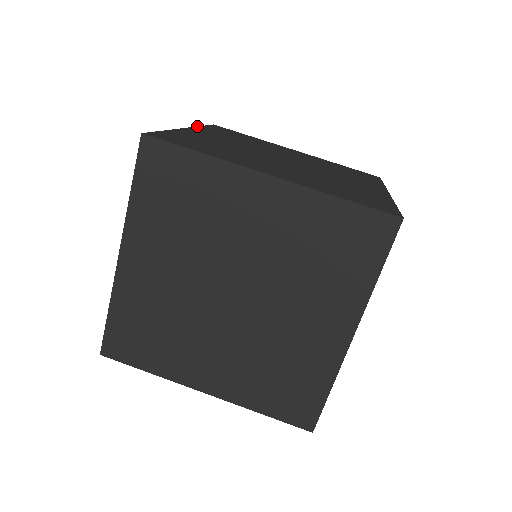
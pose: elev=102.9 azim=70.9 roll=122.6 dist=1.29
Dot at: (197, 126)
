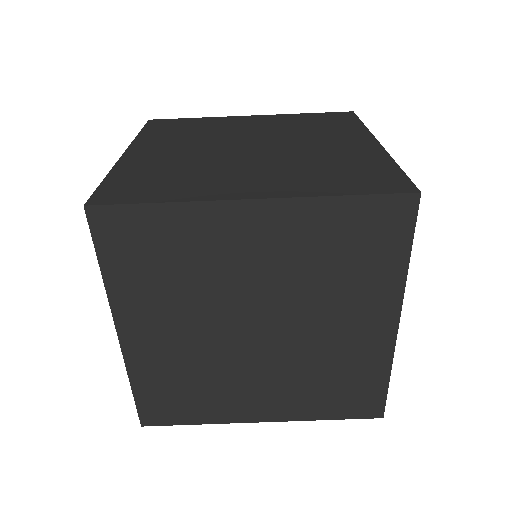
Dot at: occluded
